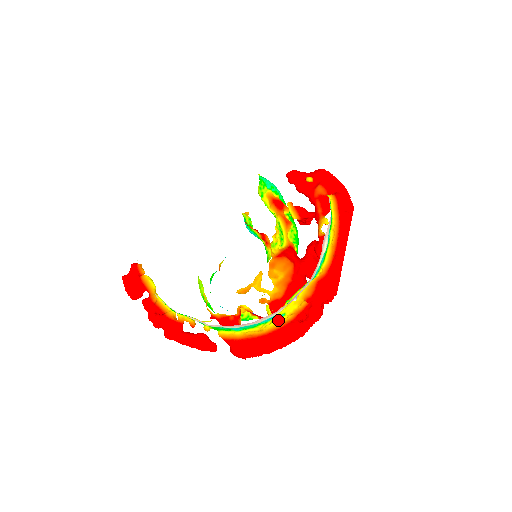
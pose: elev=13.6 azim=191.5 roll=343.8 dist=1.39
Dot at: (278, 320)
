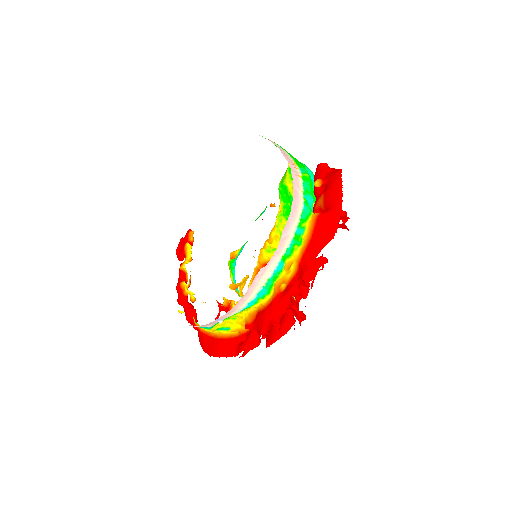
Dot at: (226, 330)
